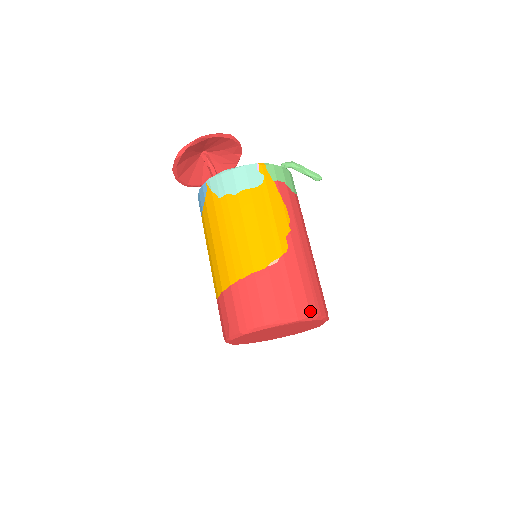
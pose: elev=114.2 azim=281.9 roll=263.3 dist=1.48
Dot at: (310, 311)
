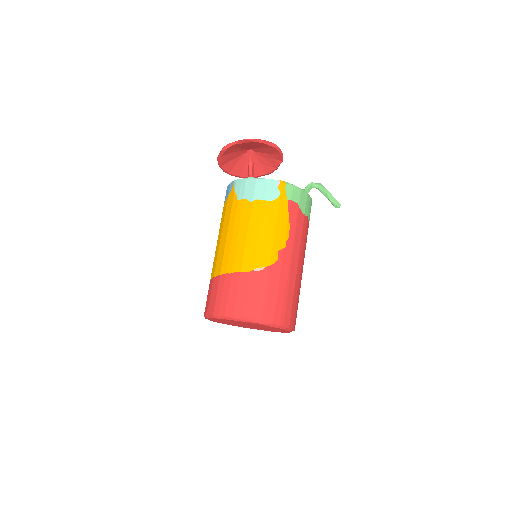
Dot at: (274, 319)
